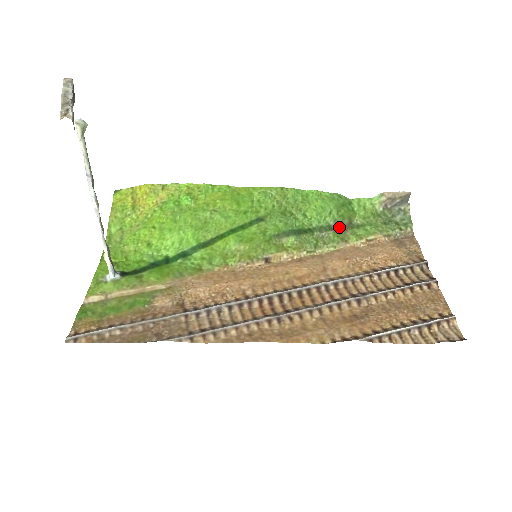
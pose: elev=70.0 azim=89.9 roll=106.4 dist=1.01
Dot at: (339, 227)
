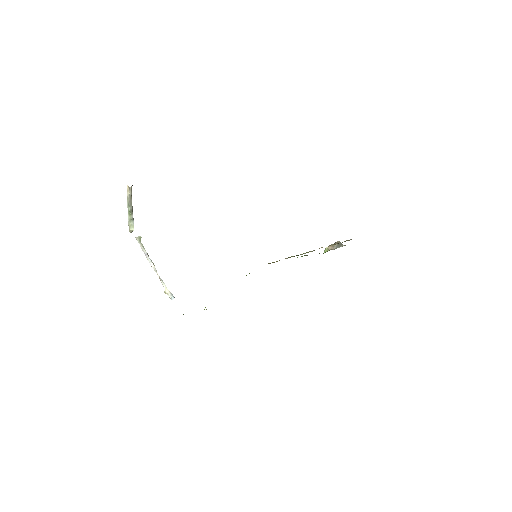
Dot at: occluded
